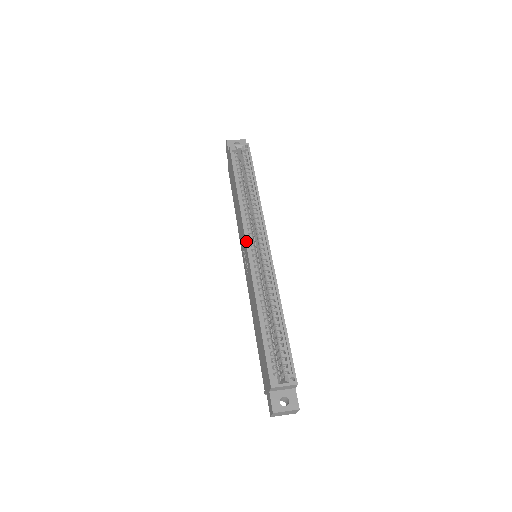
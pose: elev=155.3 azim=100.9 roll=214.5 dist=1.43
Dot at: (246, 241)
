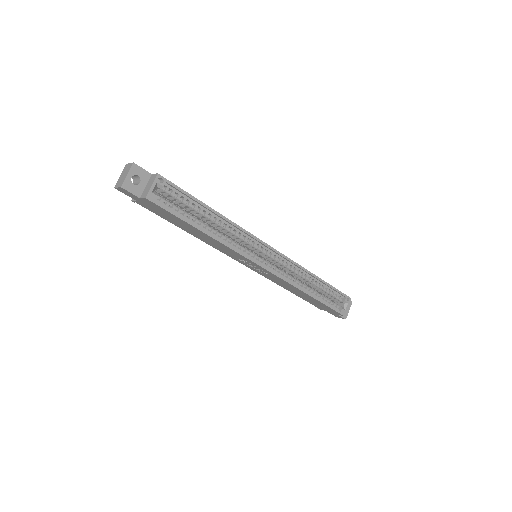
Dot at: (259, 265)
